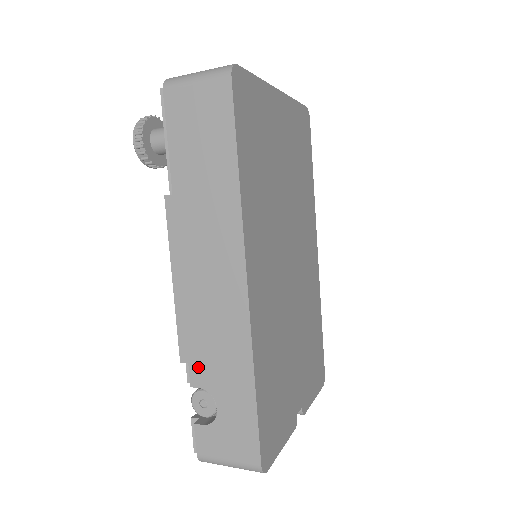
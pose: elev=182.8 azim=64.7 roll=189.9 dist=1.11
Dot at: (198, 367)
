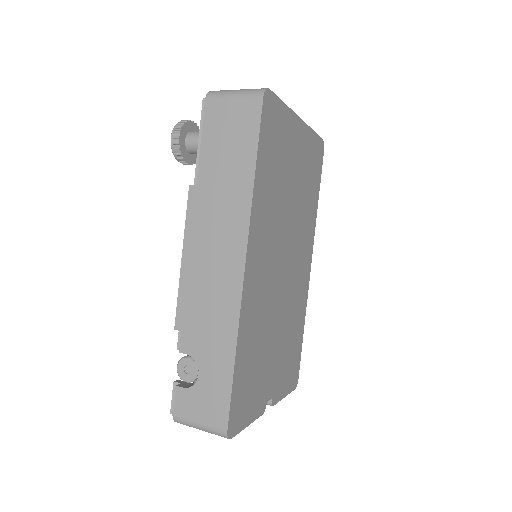
Dot at: (189, 335)
